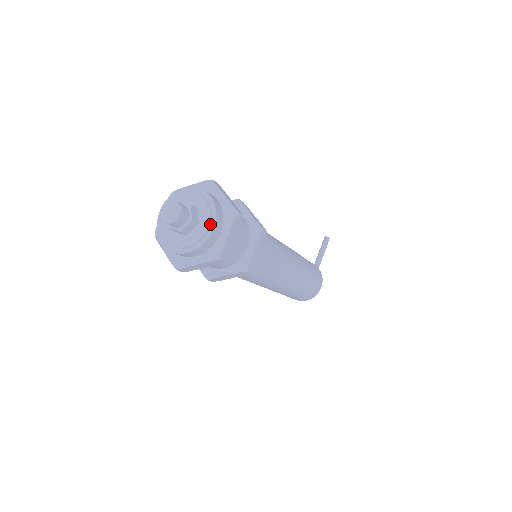
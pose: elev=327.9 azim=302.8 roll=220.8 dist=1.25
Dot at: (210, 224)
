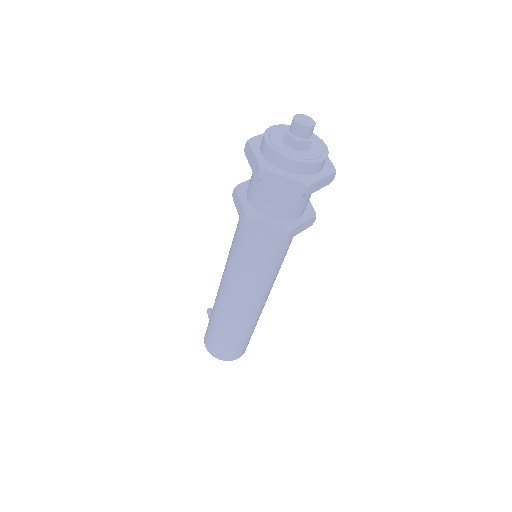
Dot at: (321, 142)
